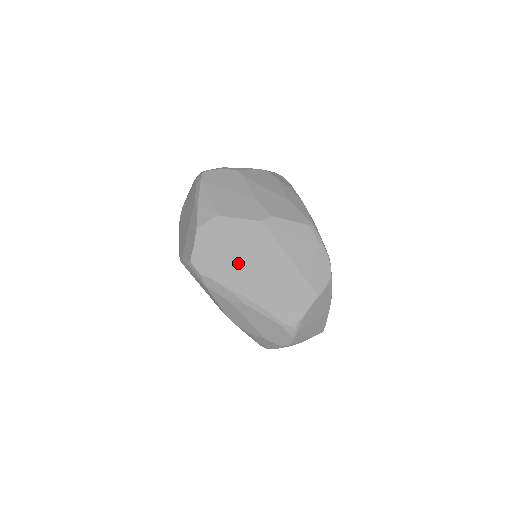
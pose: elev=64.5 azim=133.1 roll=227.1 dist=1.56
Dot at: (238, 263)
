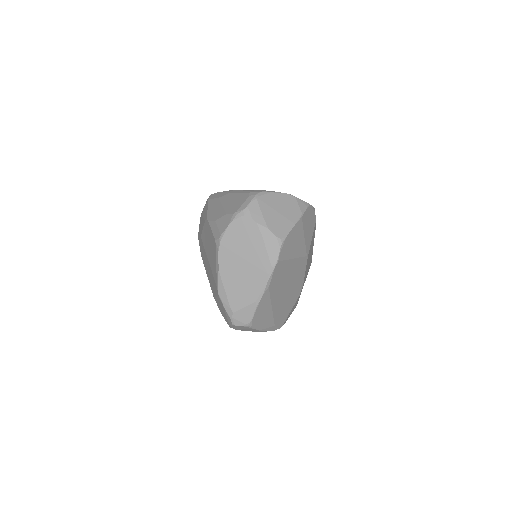
Dot at: occluded
